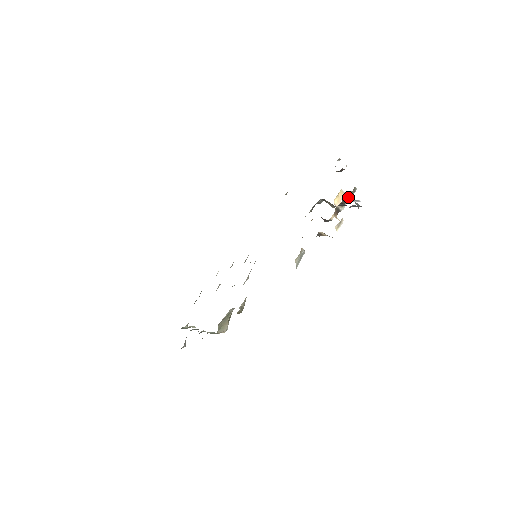
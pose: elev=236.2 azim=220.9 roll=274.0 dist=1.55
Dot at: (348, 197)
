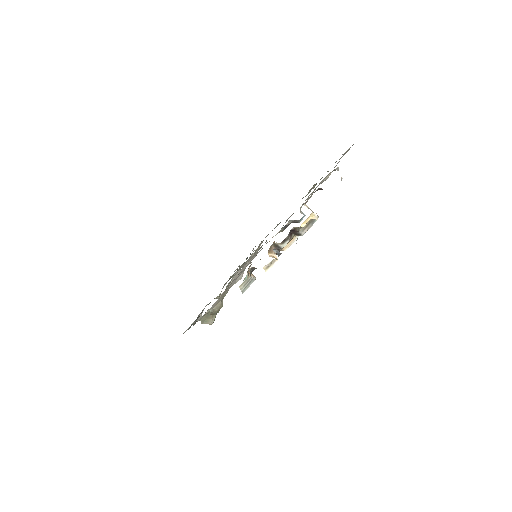
Dot at: (298, 231)
